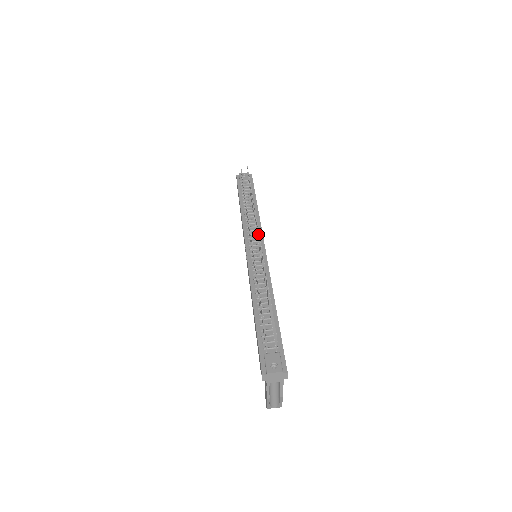
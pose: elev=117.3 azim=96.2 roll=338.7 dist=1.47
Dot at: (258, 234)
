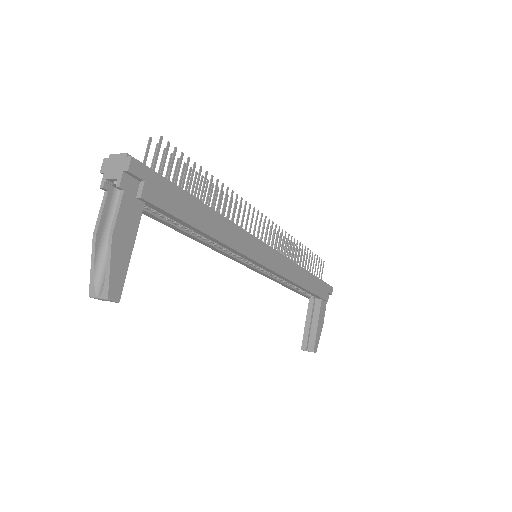
Dot at: (267, 225)
